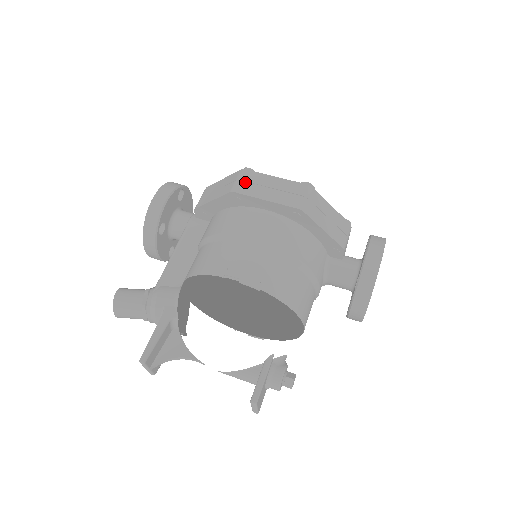
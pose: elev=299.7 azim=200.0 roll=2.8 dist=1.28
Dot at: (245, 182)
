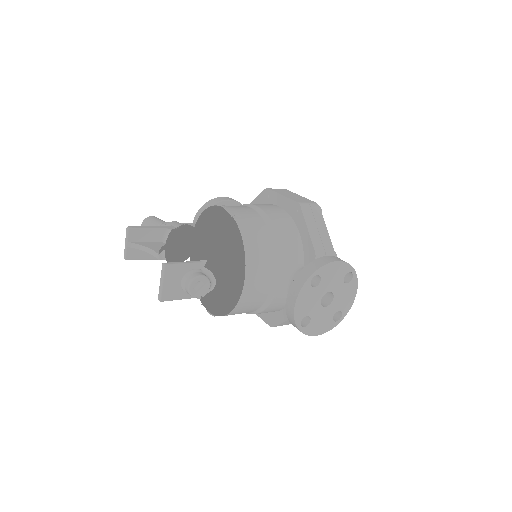
Dot at: (279, 190)
